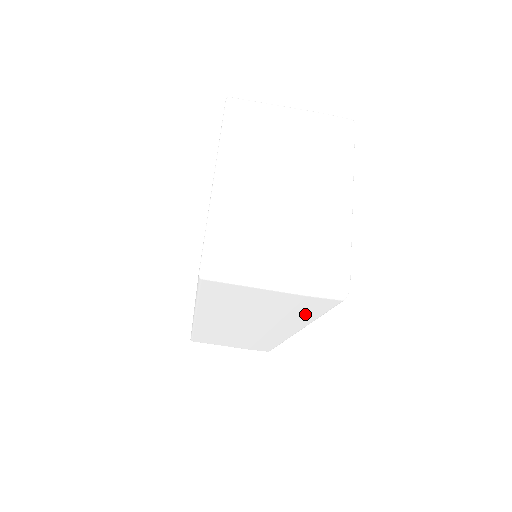
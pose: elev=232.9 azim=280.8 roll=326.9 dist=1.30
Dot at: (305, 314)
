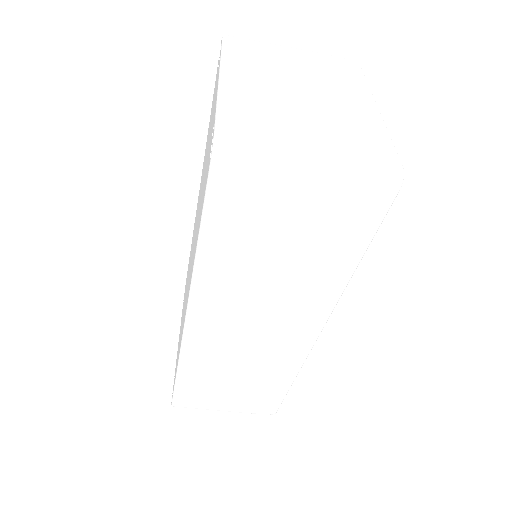
Dot at: (341, 255)
